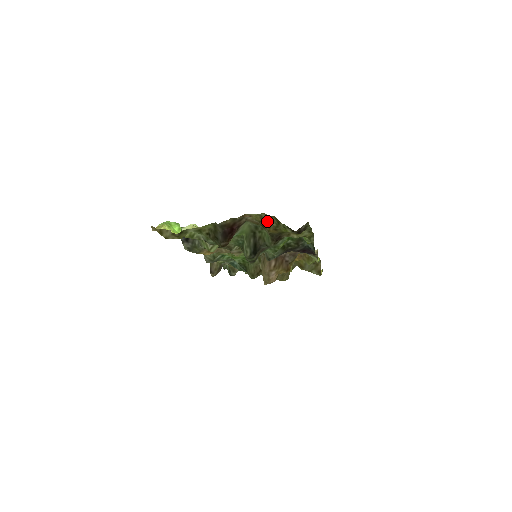
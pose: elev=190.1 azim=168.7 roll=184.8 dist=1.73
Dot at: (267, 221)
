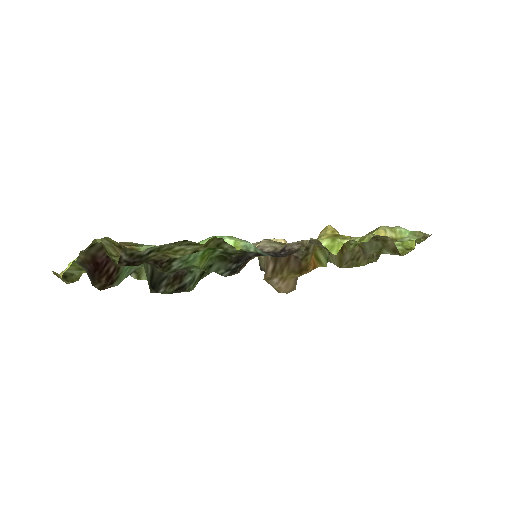
Dot at: (113, 247)
